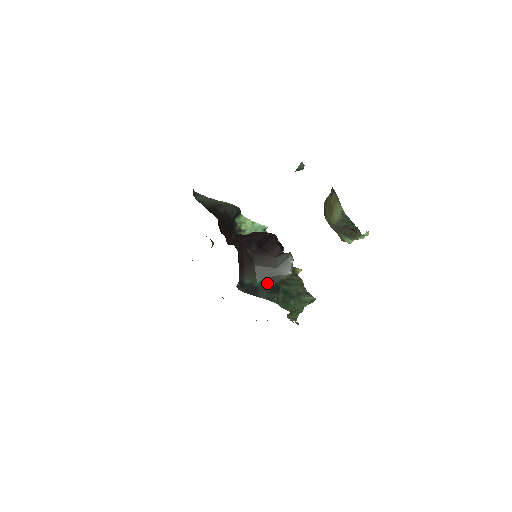
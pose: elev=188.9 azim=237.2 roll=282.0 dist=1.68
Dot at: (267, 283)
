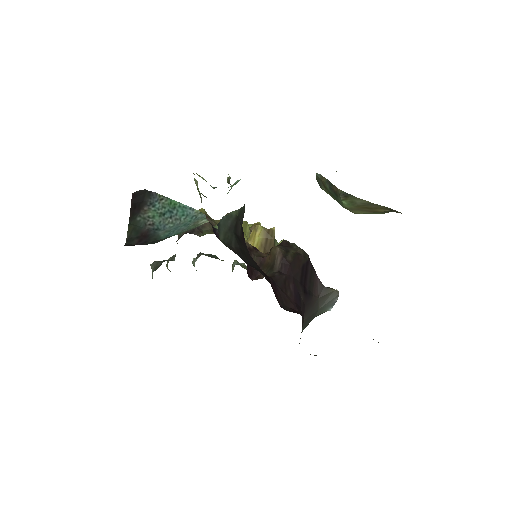
Dot at: occluded
